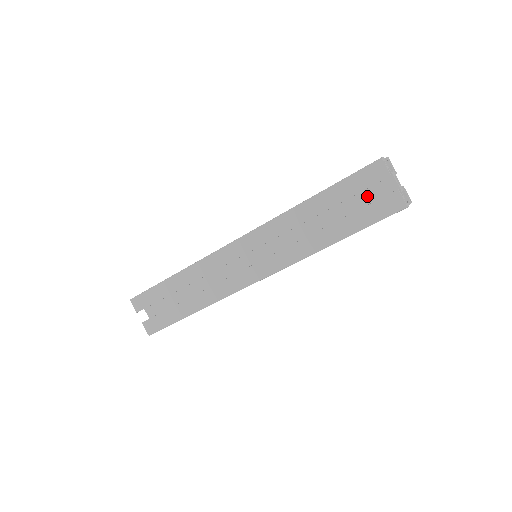
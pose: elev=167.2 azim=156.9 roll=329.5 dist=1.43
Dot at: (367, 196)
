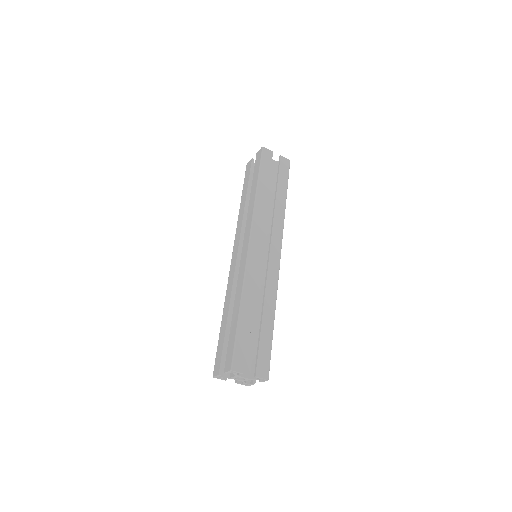
Dot at: occluded
